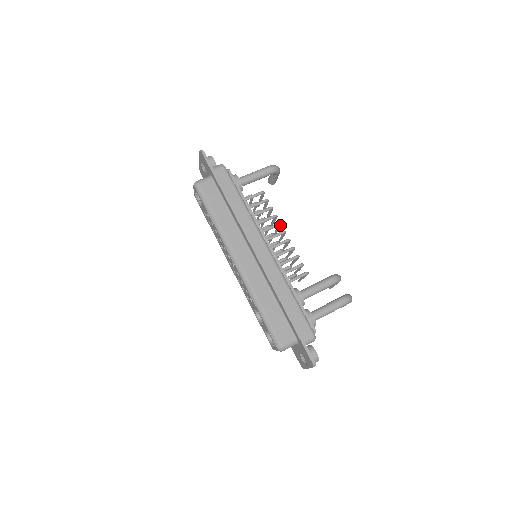
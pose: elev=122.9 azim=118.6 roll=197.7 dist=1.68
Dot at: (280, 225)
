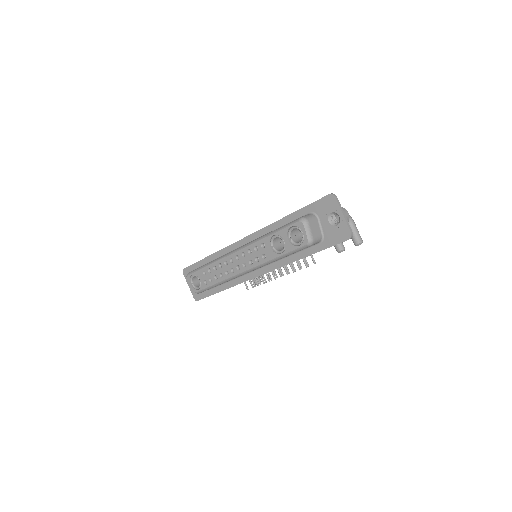
Dot at: occluded
